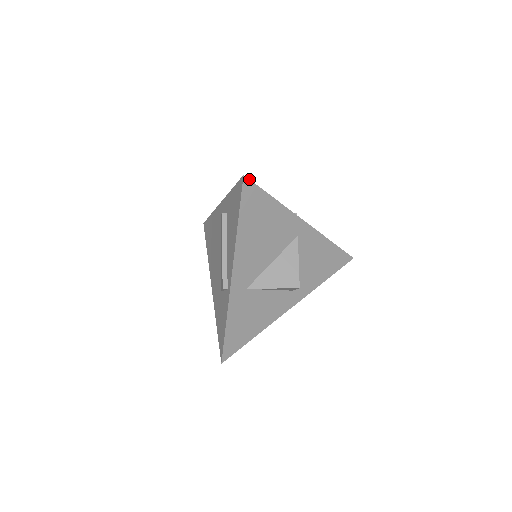
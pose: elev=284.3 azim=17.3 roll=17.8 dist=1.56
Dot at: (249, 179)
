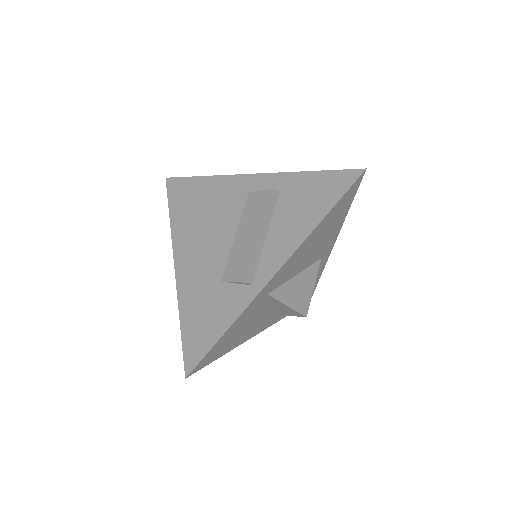
Dot at: occluded
